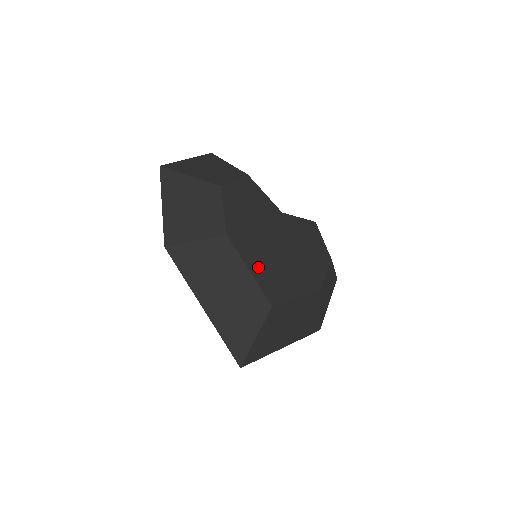
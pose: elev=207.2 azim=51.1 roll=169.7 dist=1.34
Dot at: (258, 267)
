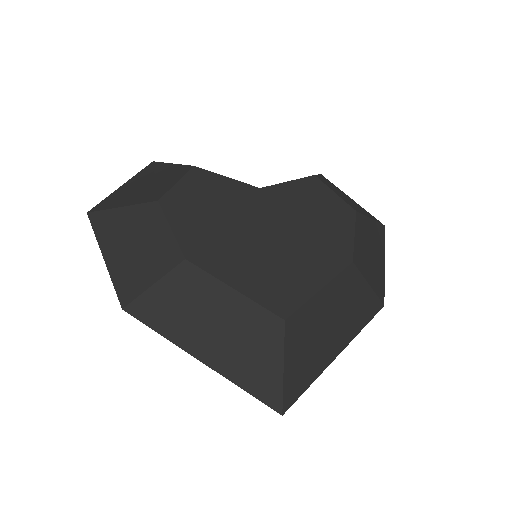
Dot at: (246, 278)
